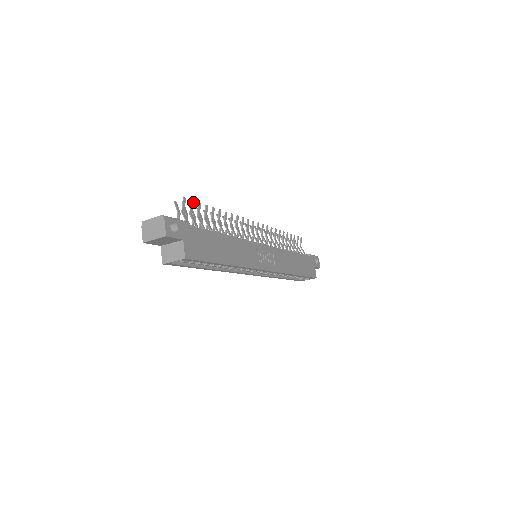
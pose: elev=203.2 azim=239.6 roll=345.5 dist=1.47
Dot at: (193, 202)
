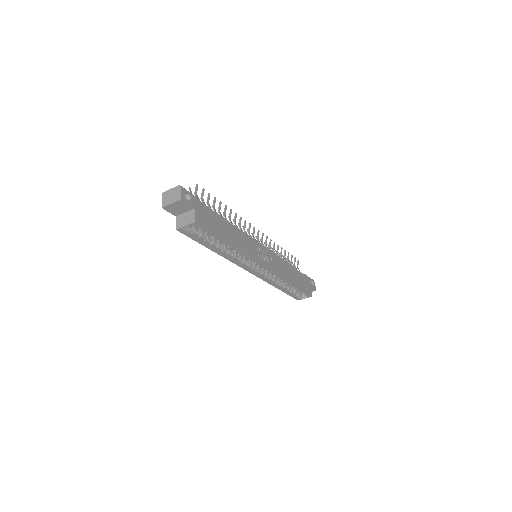
Dot at: (204, 190)
